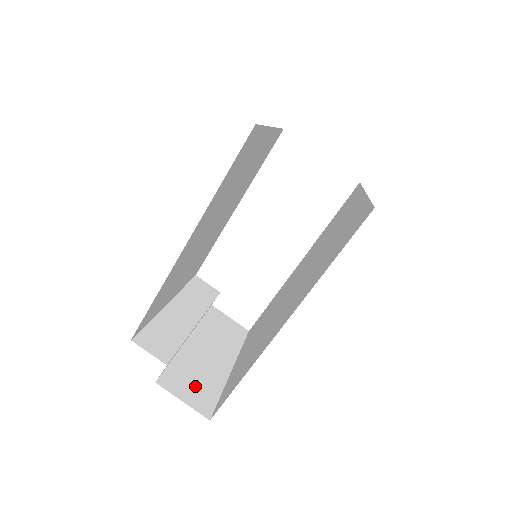
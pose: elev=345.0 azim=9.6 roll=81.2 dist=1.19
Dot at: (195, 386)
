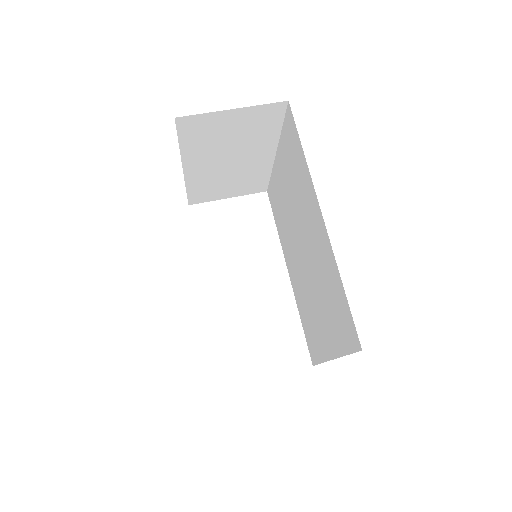
Dot at: occluded
